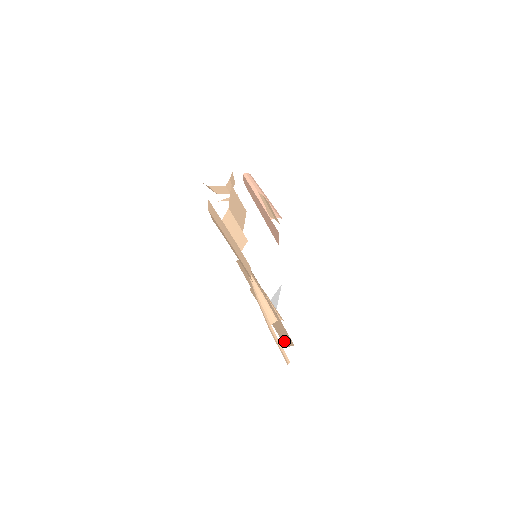
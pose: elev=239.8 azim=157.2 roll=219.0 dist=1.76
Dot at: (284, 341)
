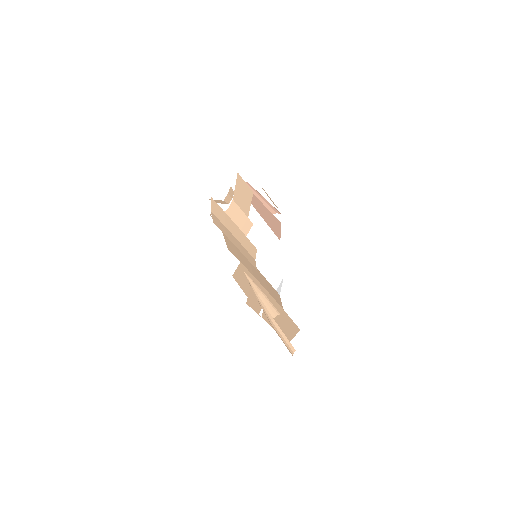
Dot at: (287, 336)
